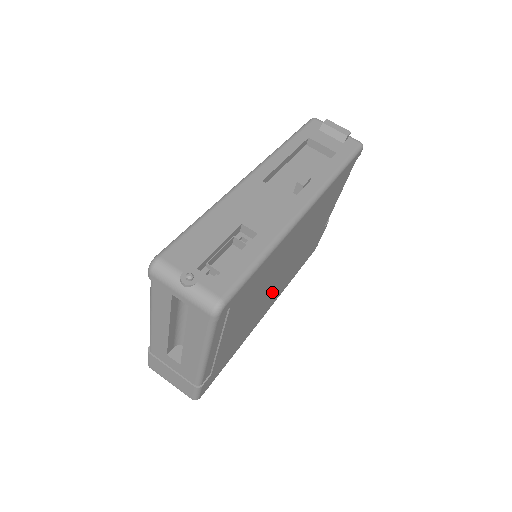
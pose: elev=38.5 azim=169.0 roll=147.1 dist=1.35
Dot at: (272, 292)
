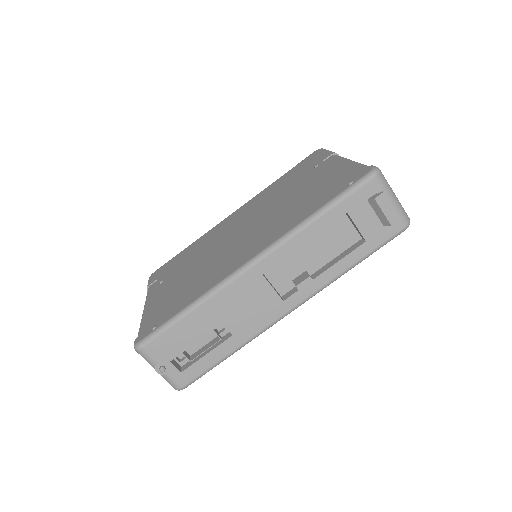
Dot at: occluded
